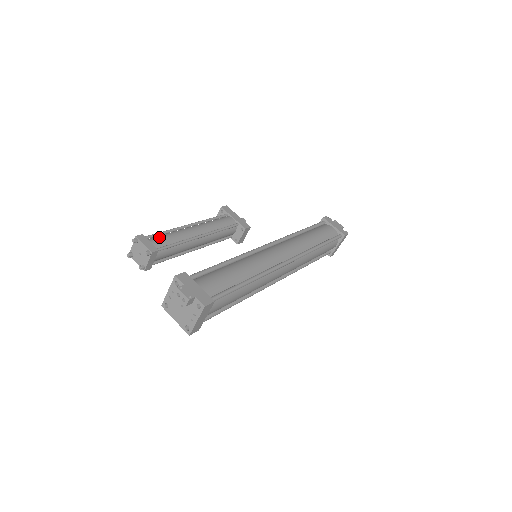
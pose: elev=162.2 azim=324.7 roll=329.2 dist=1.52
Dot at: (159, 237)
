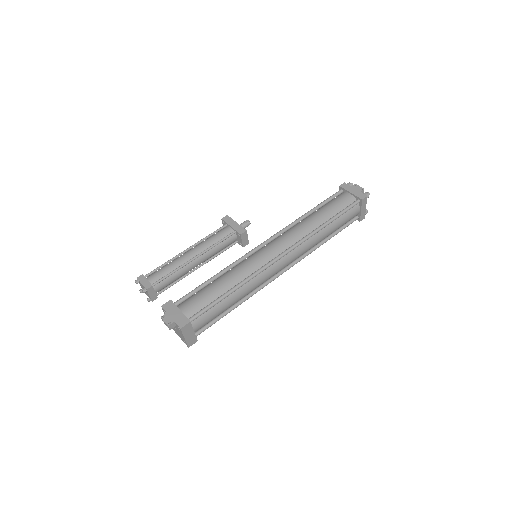
Dot at: (157, 272)
